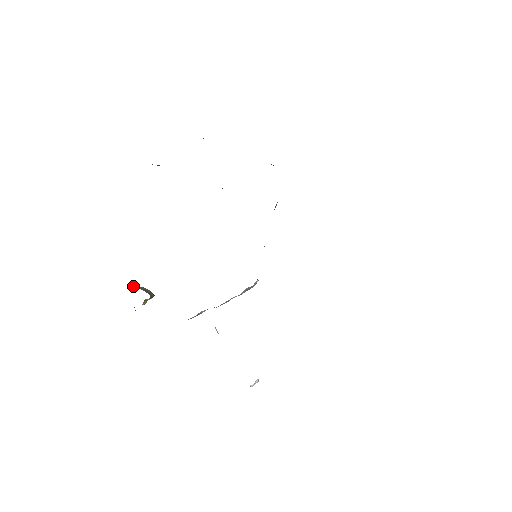
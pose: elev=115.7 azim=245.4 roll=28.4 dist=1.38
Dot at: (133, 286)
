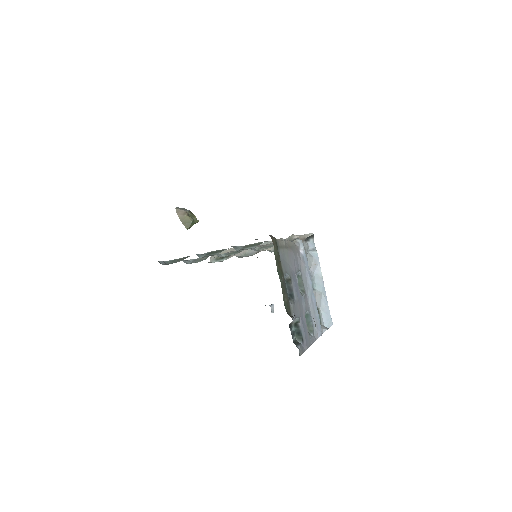
Dot at: (177, 214)
